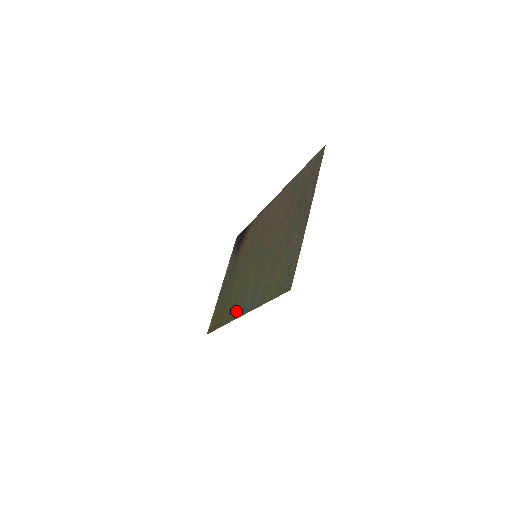
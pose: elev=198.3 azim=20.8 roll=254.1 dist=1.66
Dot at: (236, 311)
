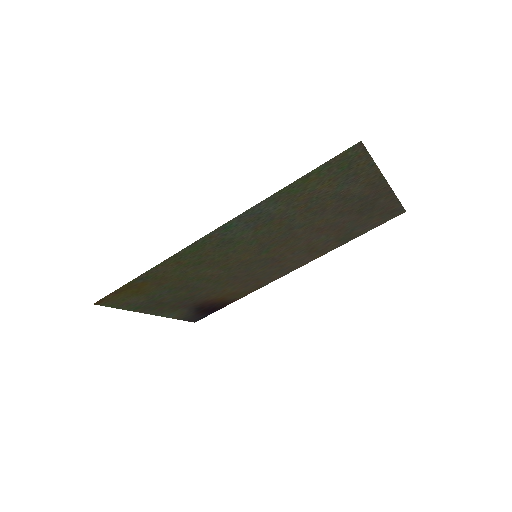
Dot at: (202, 245)
